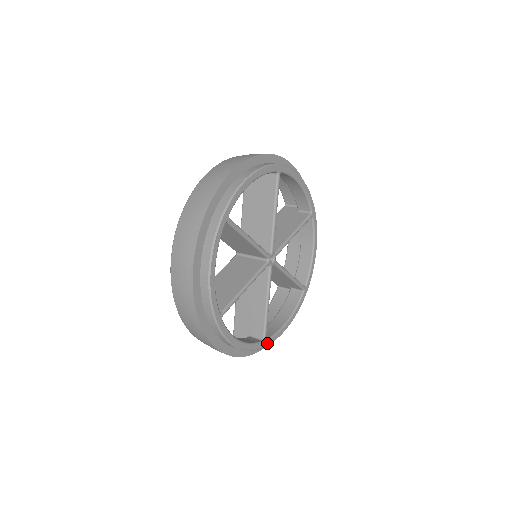
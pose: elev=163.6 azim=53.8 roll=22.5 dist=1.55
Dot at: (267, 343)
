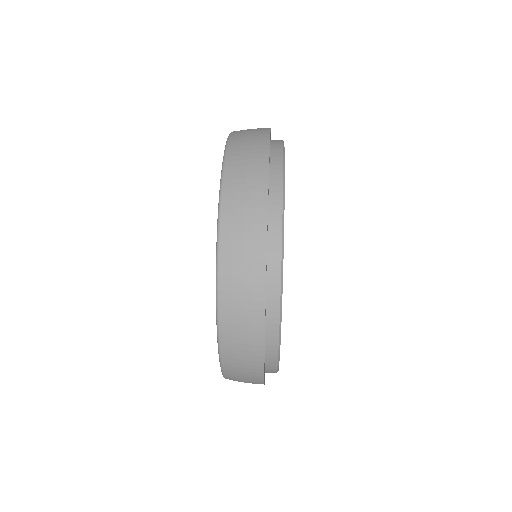
Dot at: occluded
